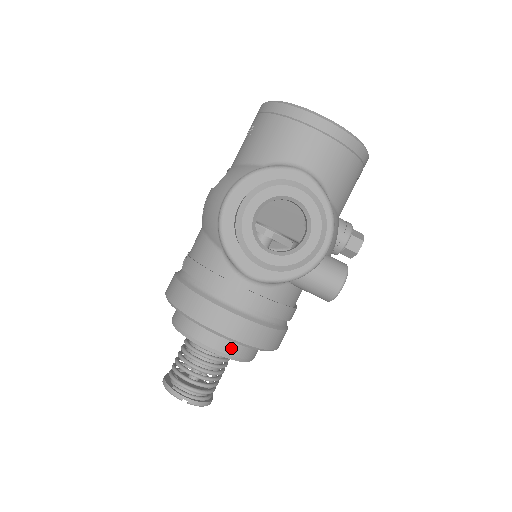
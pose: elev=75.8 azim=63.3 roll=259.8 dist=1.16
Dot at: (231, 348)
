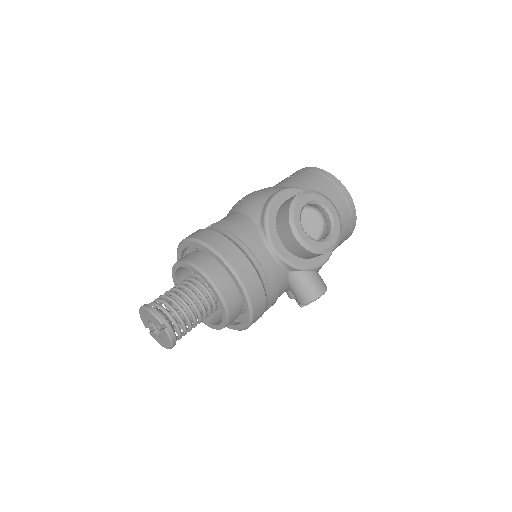
Dot at: (229, 297)
